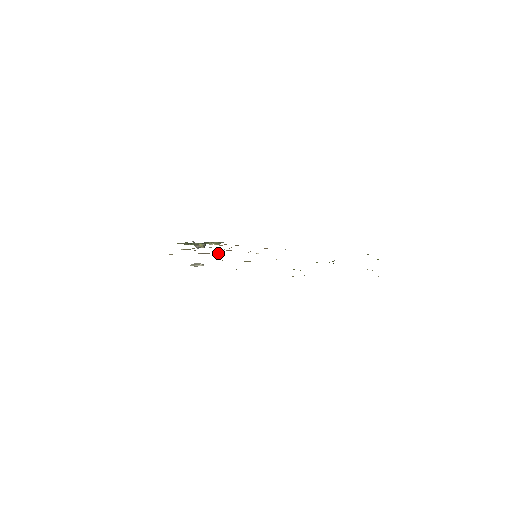
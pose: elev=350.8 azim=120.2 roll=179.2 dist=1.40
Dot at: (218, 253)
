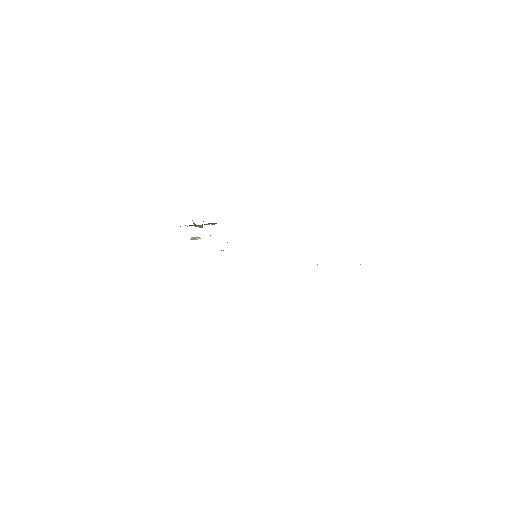
Dot at: occluded
